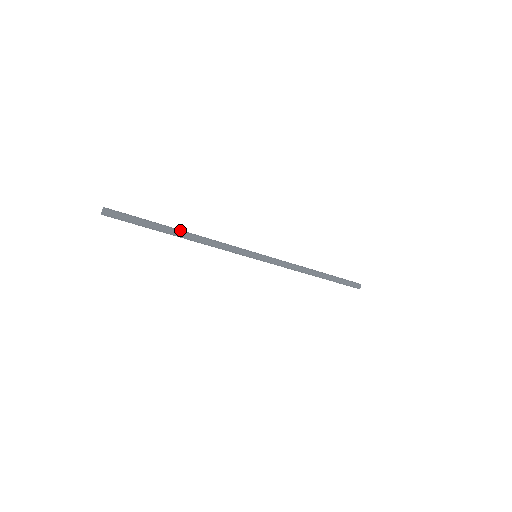
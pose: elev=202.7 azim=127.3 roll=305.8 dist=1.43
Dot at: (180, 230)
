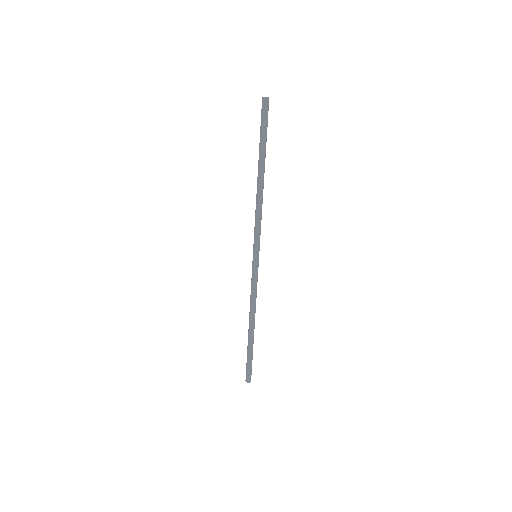
Dot at: (264, 172)
